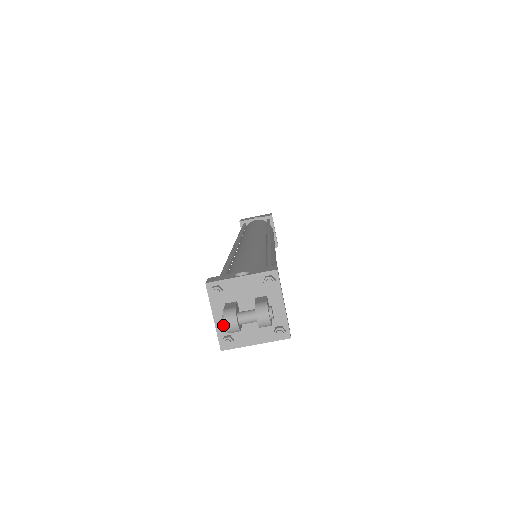
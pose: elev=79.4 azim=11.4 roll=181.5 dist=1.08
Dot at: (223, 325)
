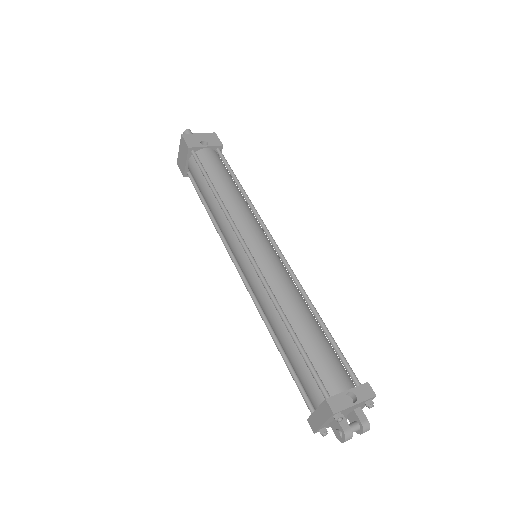
Dot at: (339, 439)
